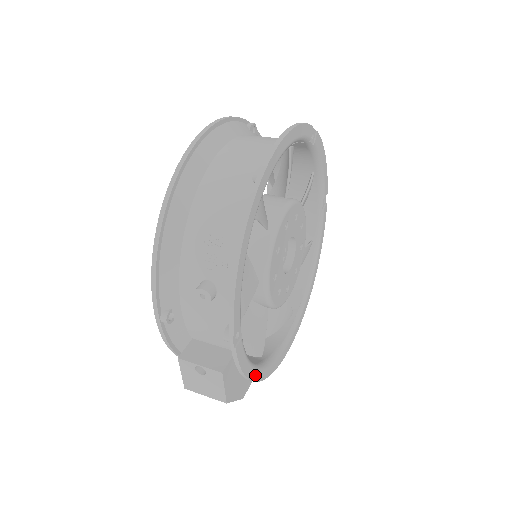
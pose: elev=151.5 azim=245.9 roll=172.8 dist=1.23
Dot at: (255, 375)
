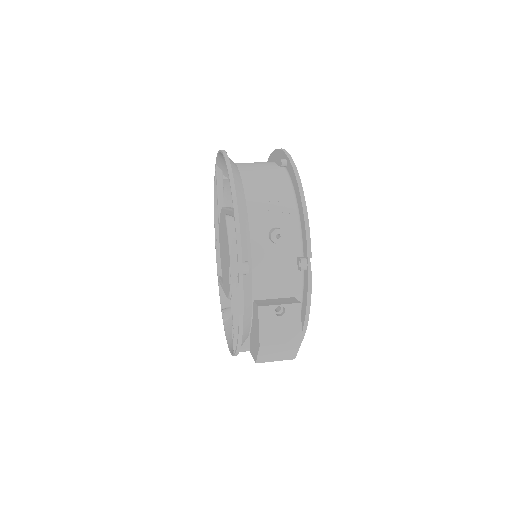
Dot at: occluded
